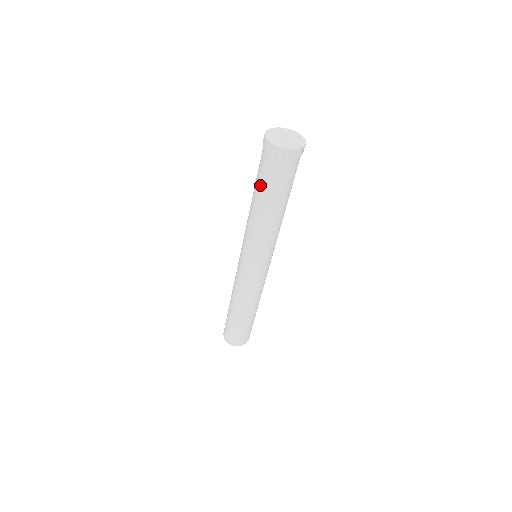
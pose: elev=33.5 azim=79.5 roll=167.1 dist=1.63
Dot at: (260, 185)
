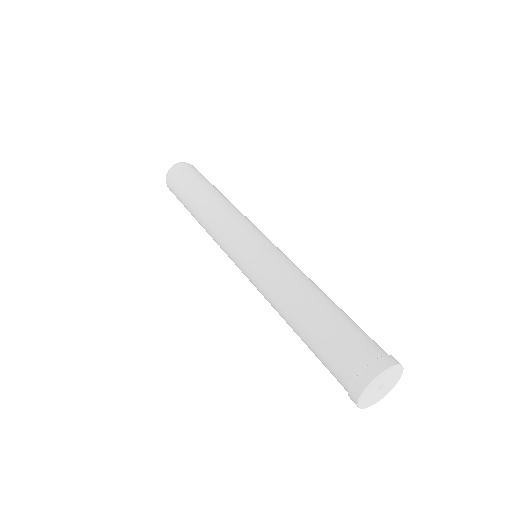
Dot at: (313, 352)
